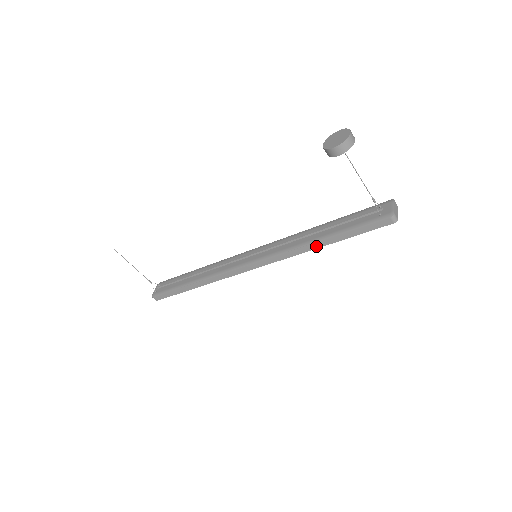
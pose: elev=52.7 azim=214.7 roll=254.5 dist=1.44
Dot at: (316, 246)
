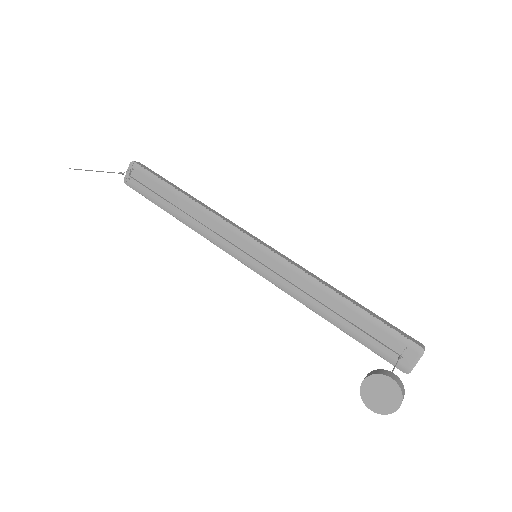
Dot at: (322, 315)
